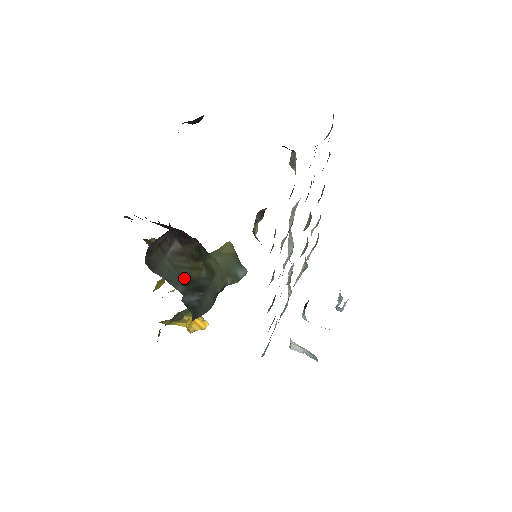
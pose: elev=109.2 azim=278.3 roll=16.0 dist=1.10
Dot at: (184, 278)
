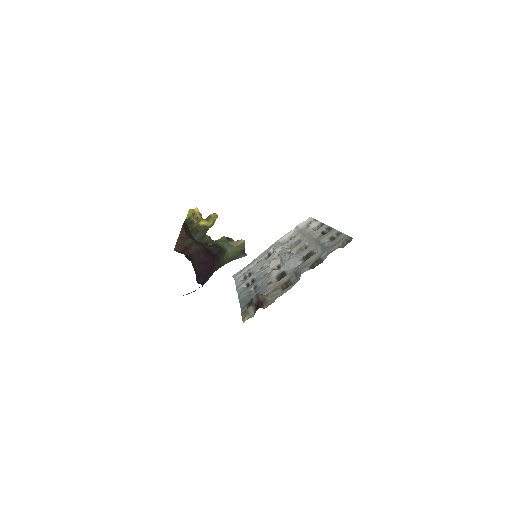
Dot at: occluded
